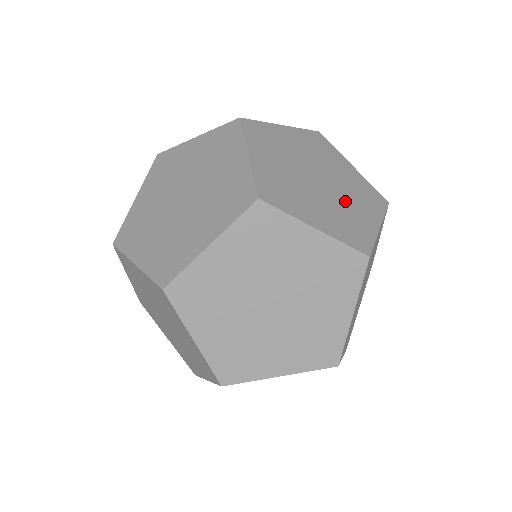
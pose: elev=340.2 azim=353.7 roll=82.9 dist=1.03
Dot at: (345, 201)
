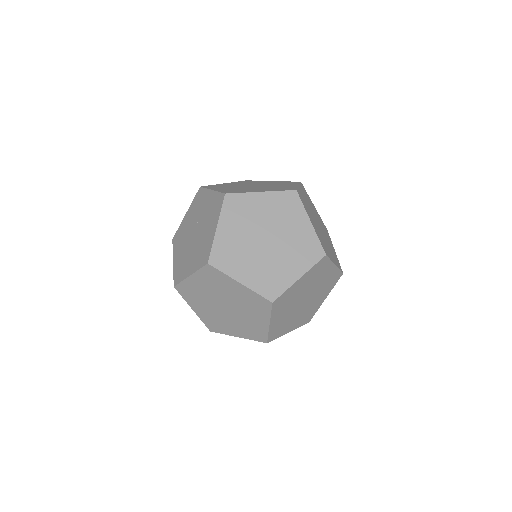
Dot at: (280, 258)
